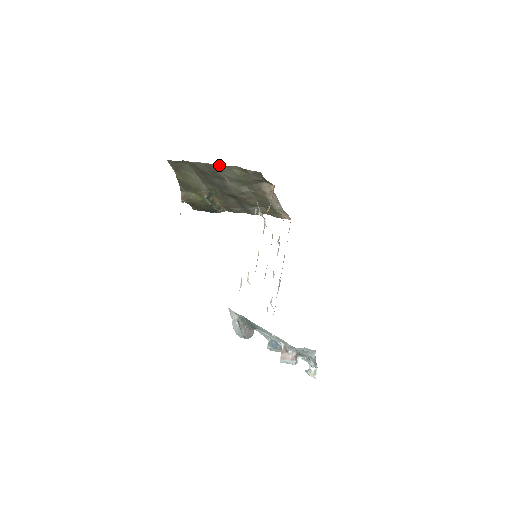
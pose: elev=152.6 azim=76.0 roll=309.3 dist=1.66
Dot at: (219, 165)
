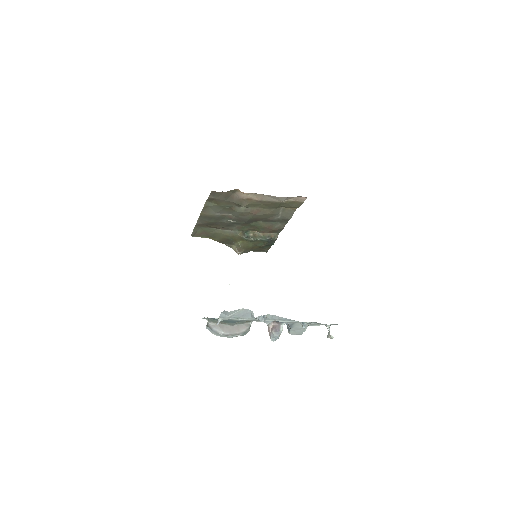
Dot at: (203, 211)
